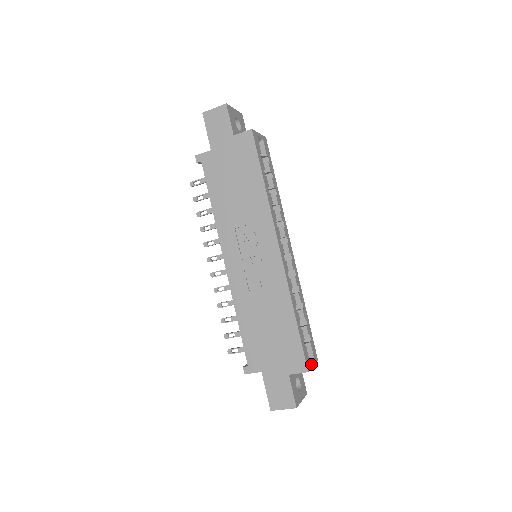
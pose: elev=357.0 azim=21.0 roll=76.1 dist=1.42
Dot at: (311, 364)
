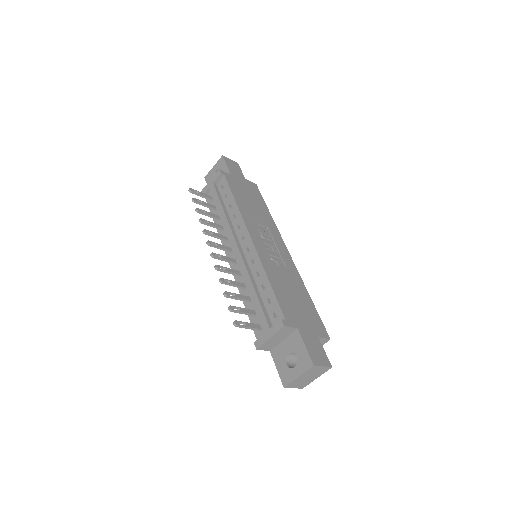
Dot at: occluded
